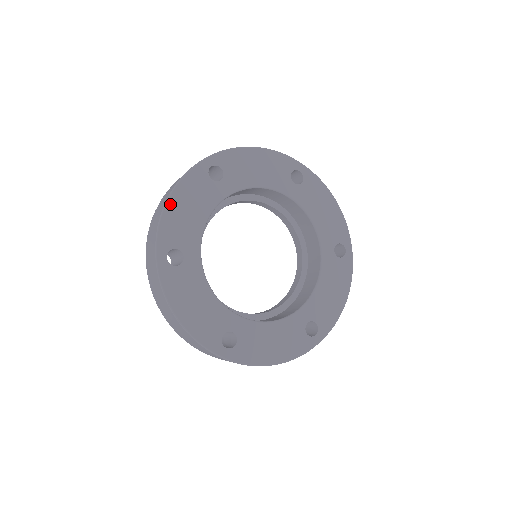
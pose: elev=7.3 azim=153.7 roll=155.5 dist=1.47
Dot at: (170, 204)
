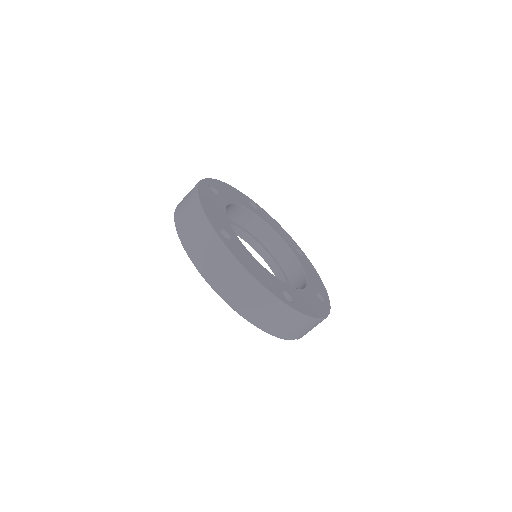
Dot at: (223, 183)
